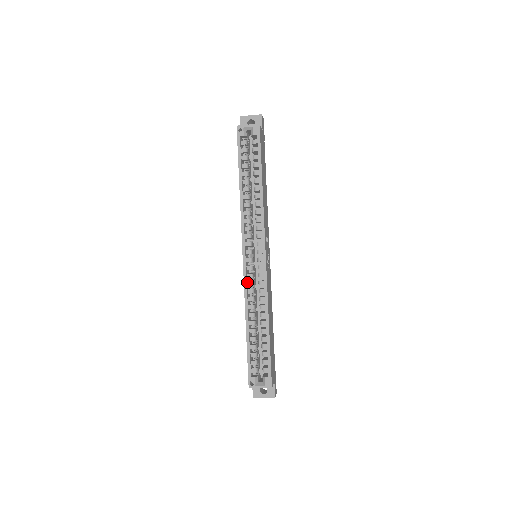
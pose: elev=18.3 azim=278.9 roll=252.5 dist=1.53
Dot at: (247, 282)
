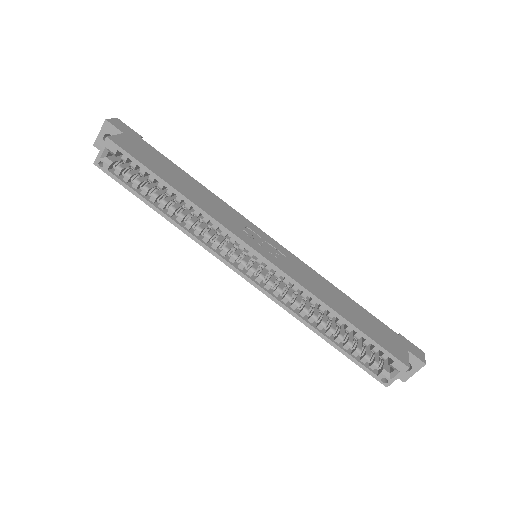
Dot at: (273, 294)
